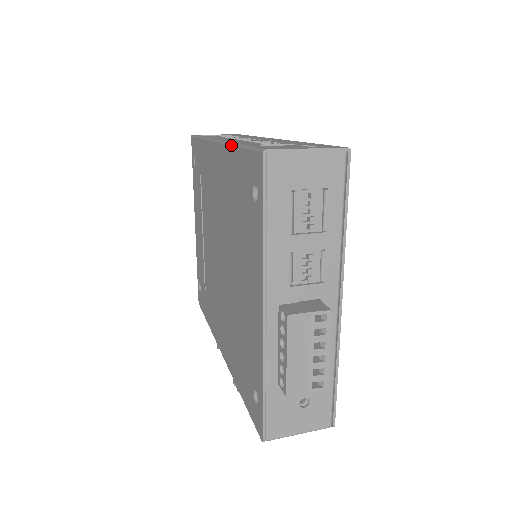
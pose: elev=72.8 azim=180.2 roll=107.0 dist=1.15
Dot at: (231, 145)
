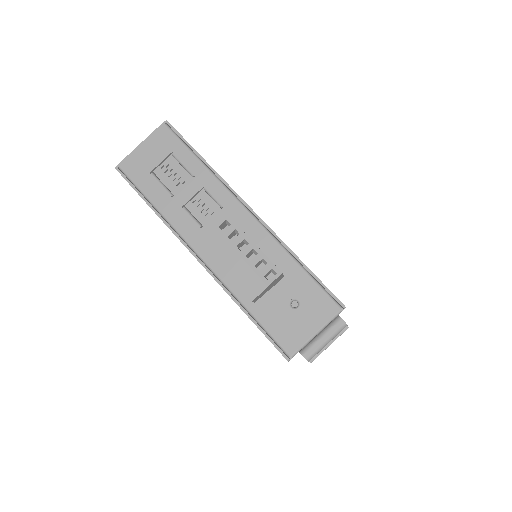
Dot at: occluded
